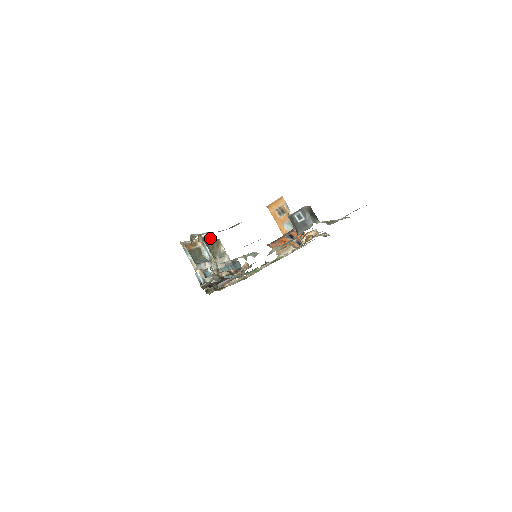
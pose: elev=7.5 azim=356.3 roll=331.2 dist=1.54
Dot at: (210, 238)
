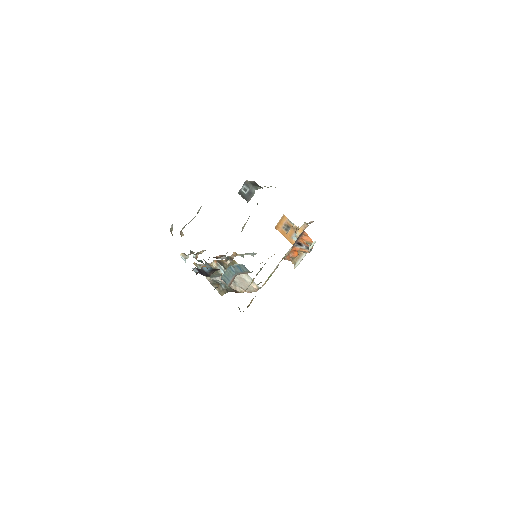
Dot at: occluded
